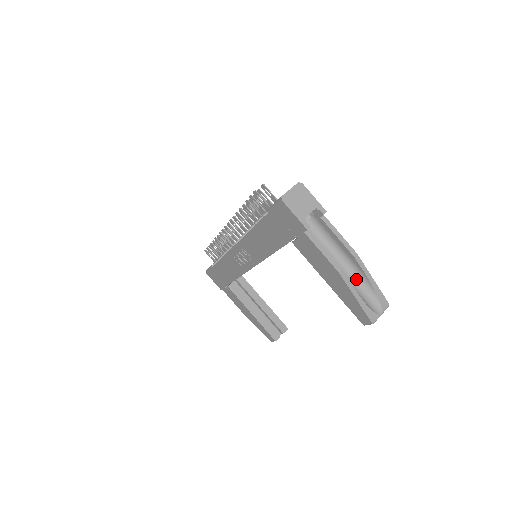
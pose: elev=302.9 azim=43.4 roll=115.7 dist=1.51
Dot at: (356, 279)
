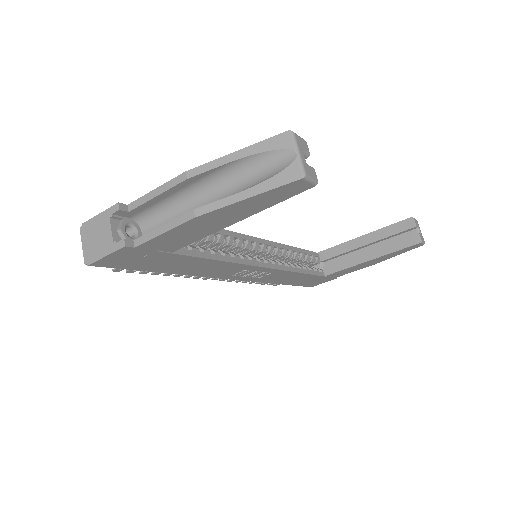
Dot at: (231, 180)
